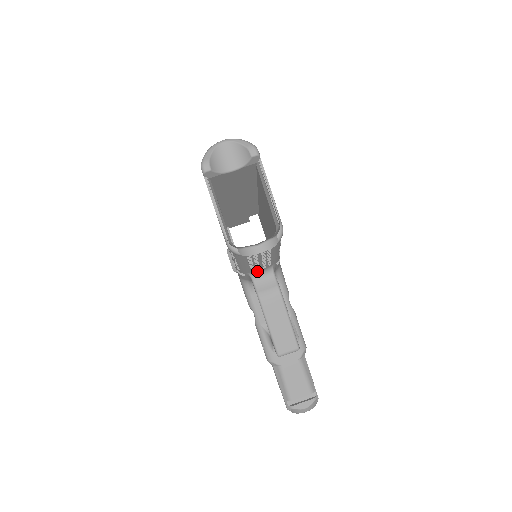
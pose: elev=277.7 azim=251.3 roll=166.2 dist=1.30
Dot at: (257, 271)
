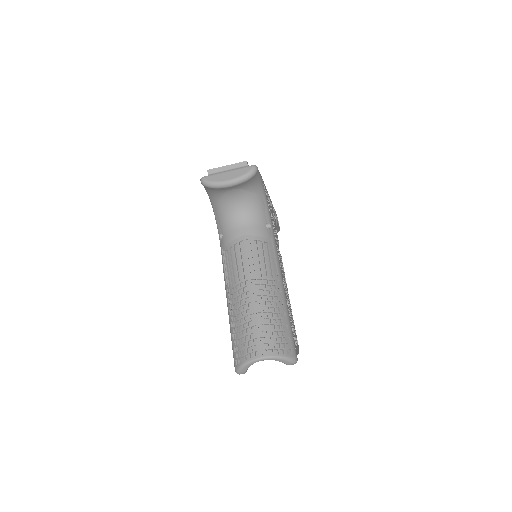
Dot at: occluded
